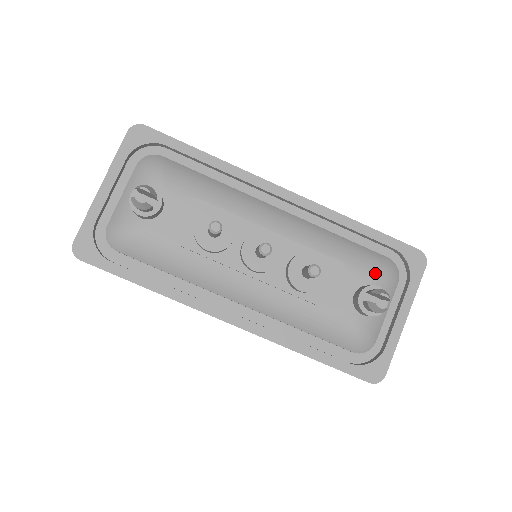
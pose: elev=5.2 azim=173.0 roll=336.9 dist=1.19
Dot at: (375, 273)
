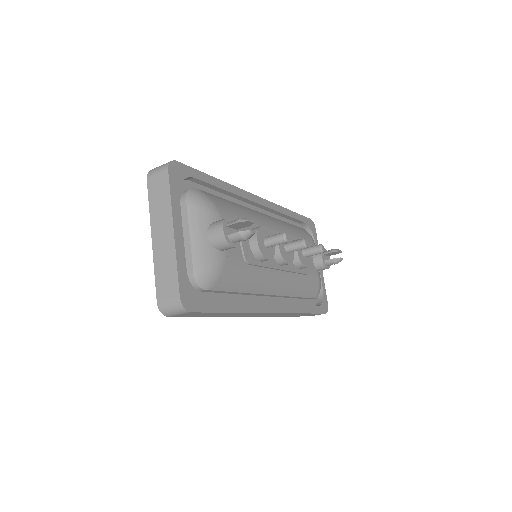
Dot at: (312, 241)
